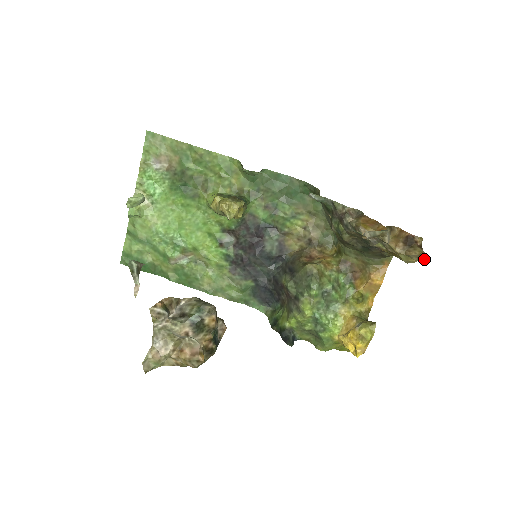
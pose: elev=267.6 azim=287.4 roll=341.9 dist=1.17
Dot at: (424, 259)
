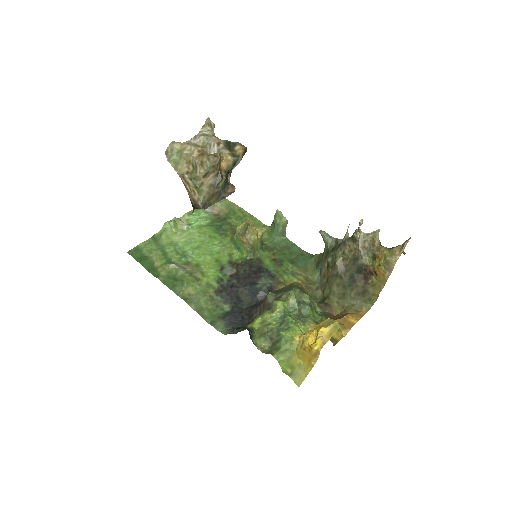
Dot at: (406, 240)
